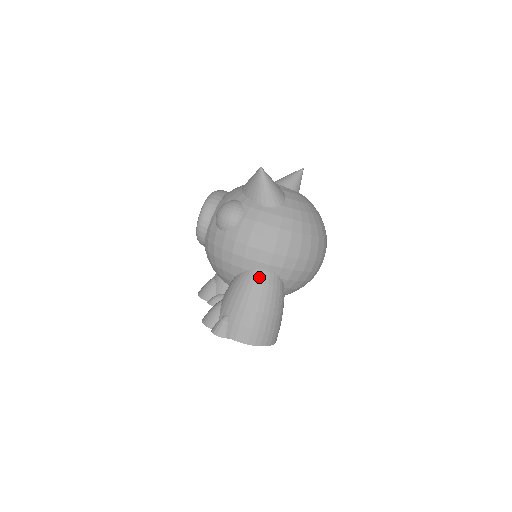
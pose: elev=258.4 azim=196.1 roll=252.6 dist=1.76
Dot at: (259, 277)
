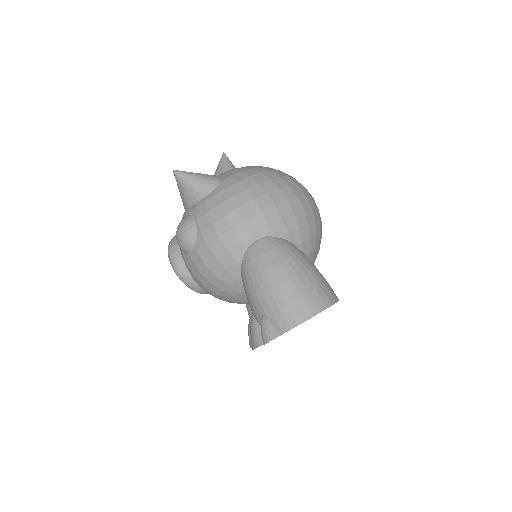
Dot at: (255, 252)
